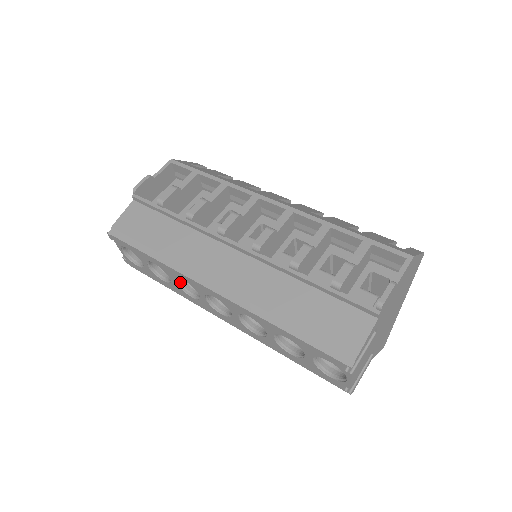
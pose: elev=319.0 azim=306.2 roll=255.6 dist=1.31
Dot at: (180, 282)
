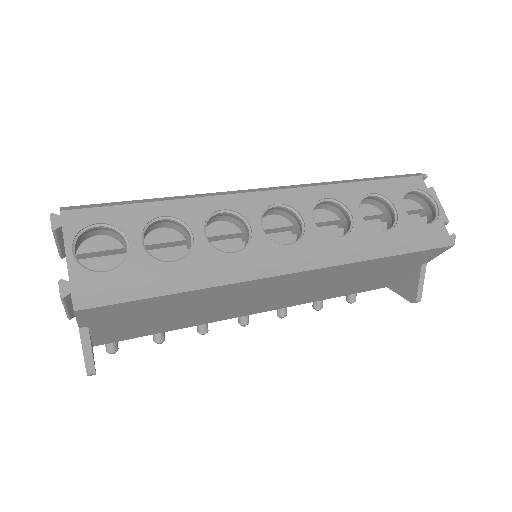
Dot at: (207, 242)
